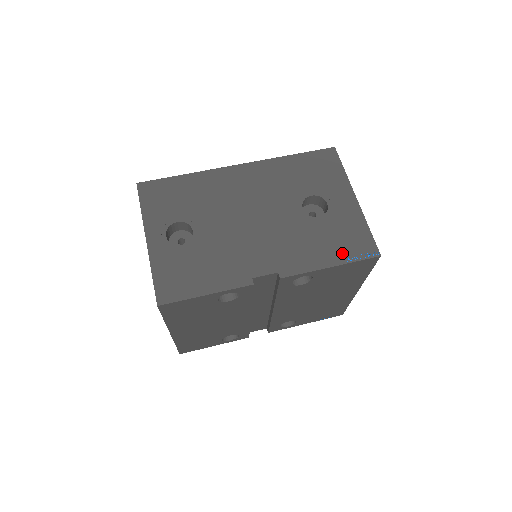
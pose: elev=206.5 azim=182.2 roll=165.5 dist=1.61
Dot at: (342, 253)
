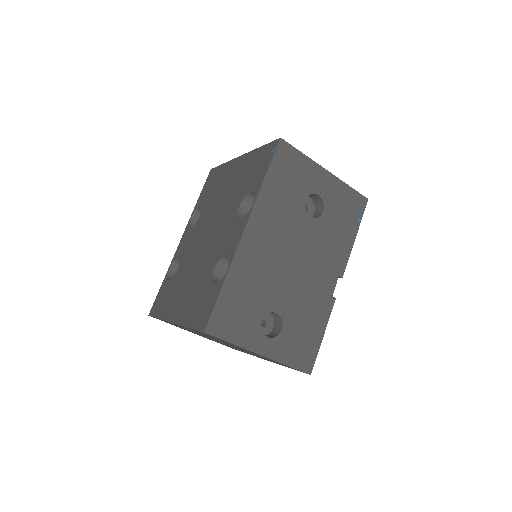
Dot at: (353, 222)
